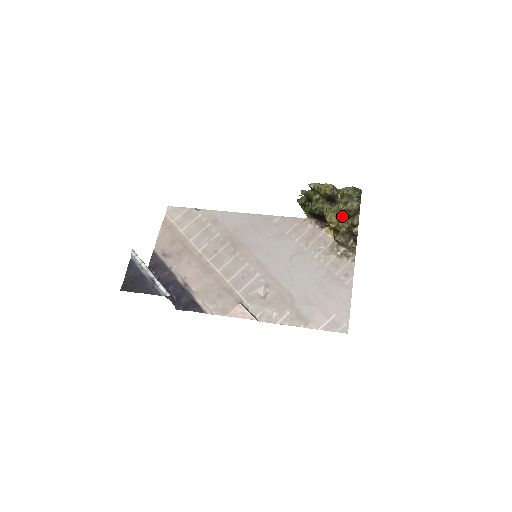
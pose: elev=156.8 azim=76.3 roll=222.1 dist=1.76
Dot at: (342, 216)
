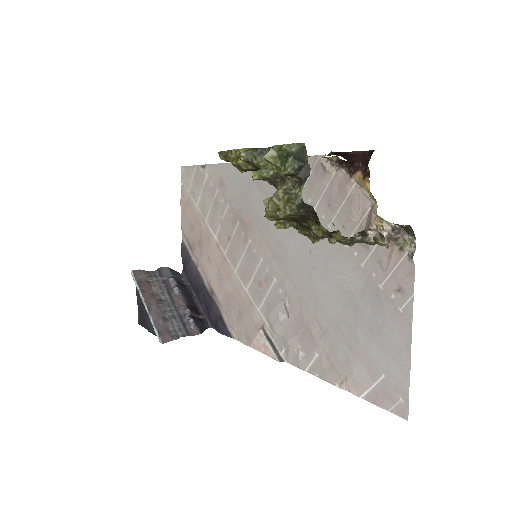
Dot at: (285, 222)
